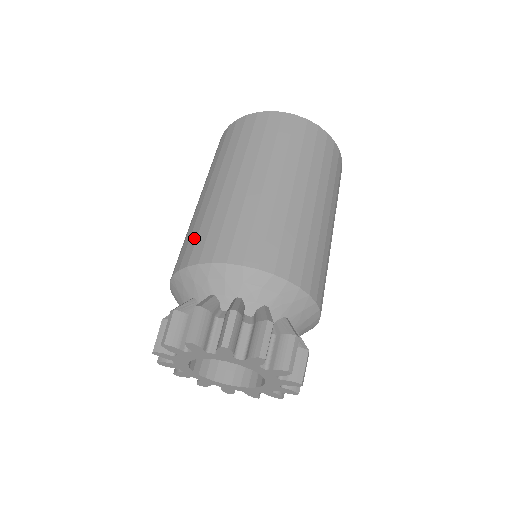
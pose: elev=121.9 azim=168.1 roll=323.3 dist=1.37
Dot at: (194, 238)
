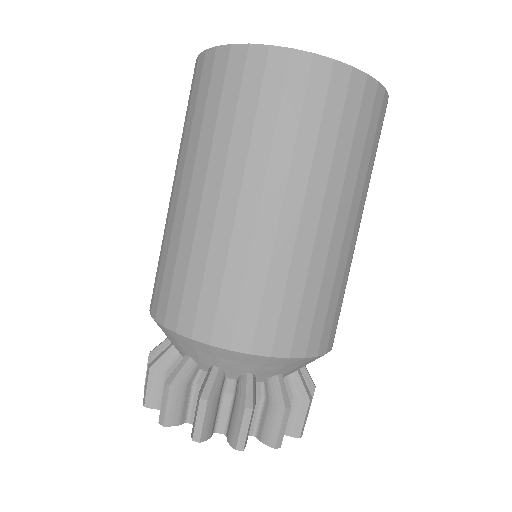
Dot at: (161, 276)
